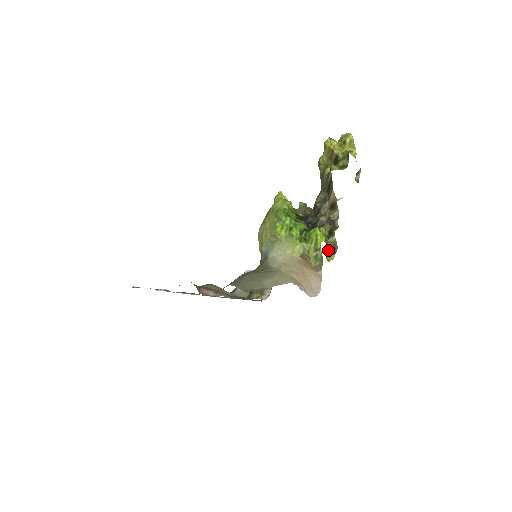
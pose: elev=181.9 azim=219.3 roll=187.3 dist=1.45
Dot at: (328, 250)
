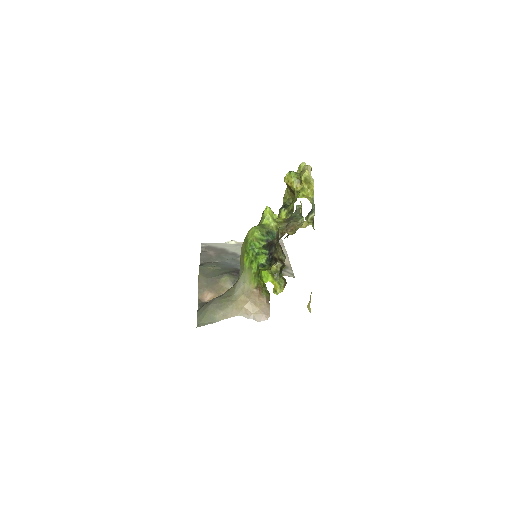
Dot at: (278, 284)
